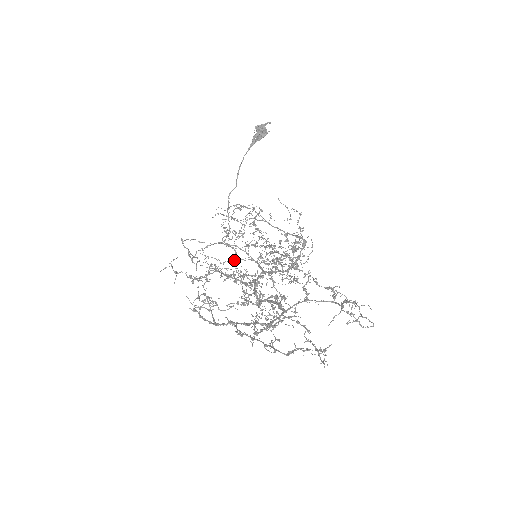
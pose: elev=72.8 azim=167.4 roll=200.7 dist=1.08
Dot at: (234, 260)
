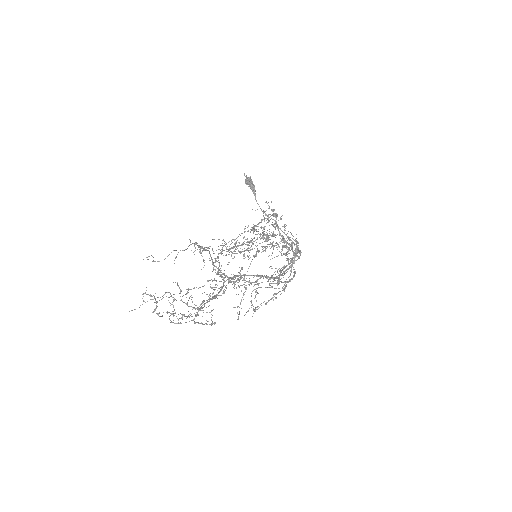
Dot at: occluded
